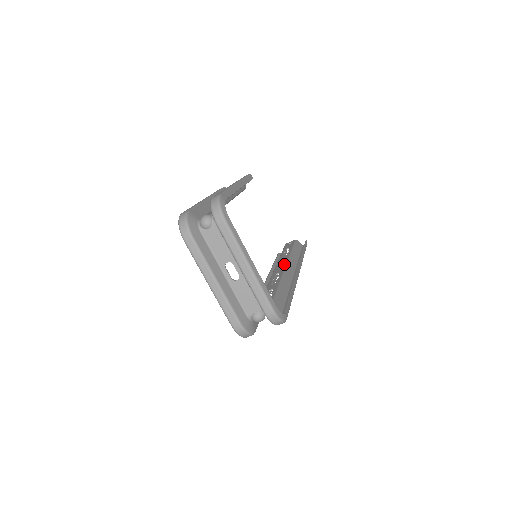
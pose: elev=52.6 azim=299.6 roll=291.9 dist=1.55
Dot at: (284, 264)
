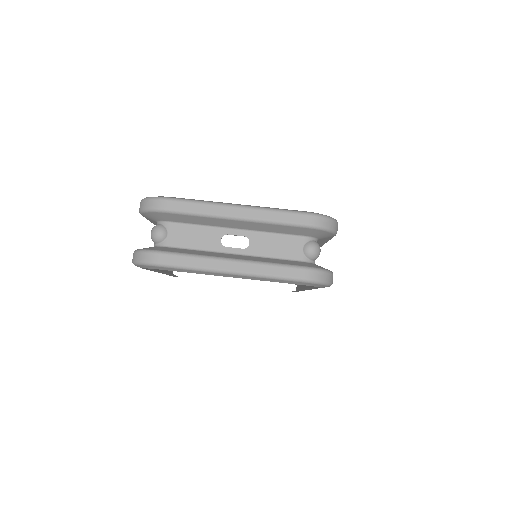
Dot at: occluded
